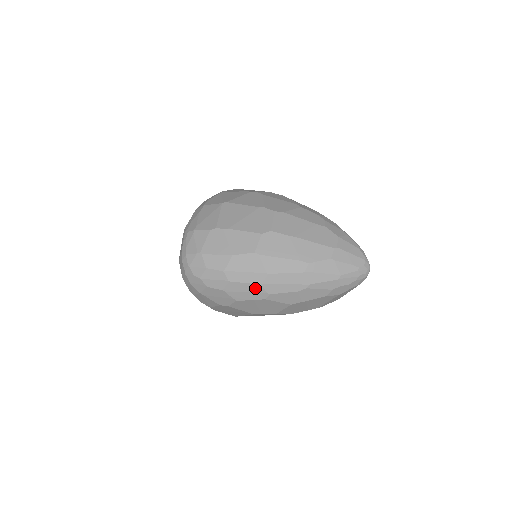
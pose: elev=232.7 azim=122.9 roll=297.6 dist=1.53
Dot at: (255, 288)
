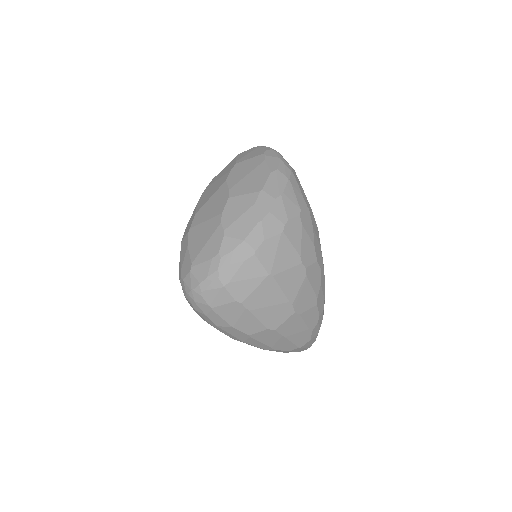
Dot at: occluded
